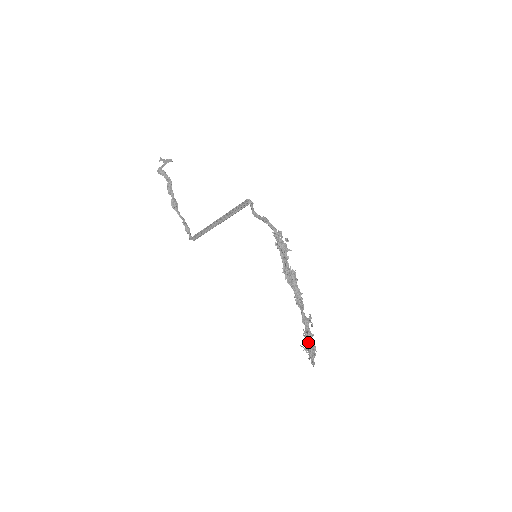
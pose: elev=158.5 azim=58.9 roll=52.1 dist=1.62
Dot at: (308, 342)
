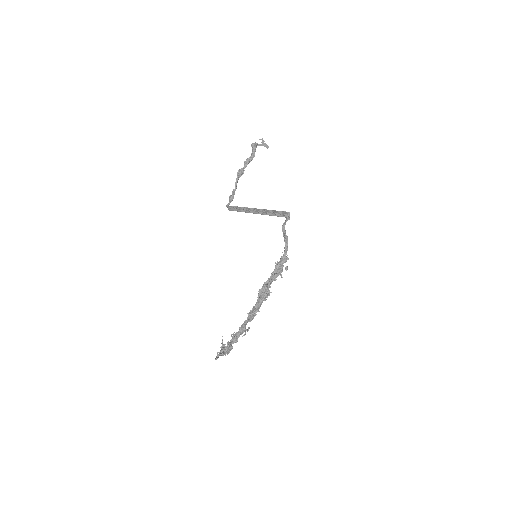
Dot at: (229, 343)
